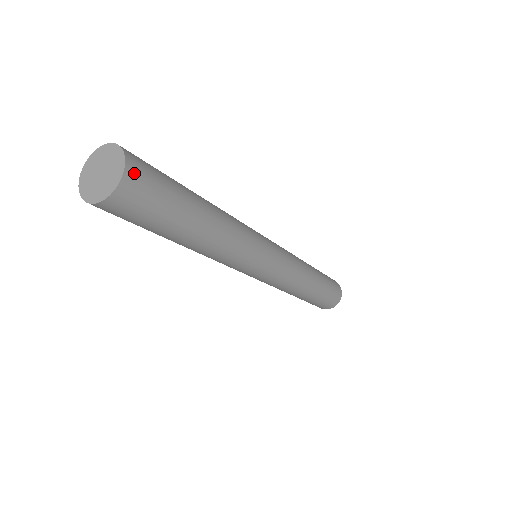
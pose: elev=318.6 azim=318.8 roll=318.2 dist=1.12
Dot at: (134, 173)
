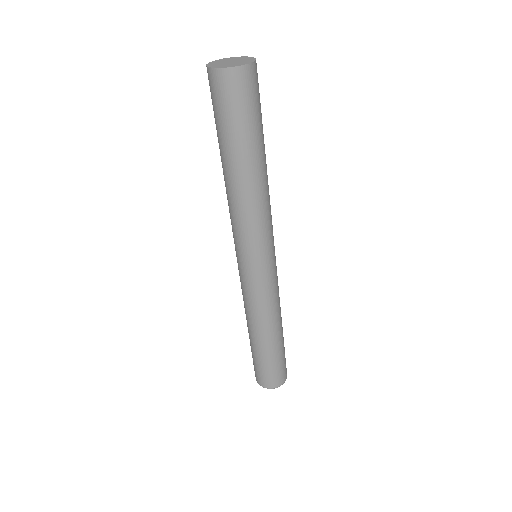
Dot at: (252, 73)
